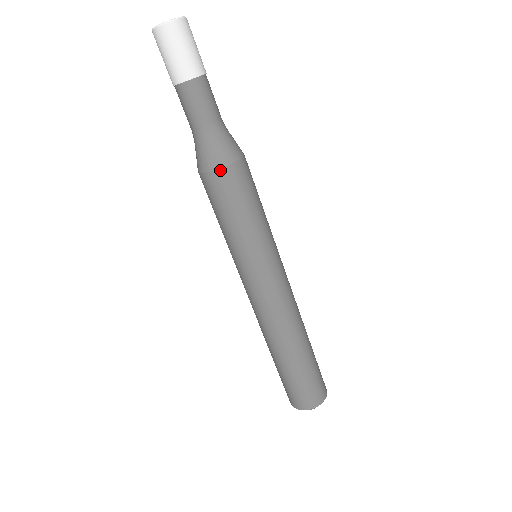
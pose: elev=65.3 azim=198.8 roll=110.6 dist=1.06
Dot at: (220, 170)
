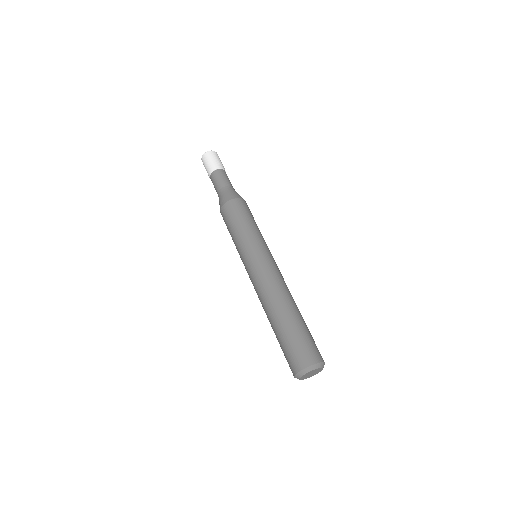
Dot at: (242, 199)
